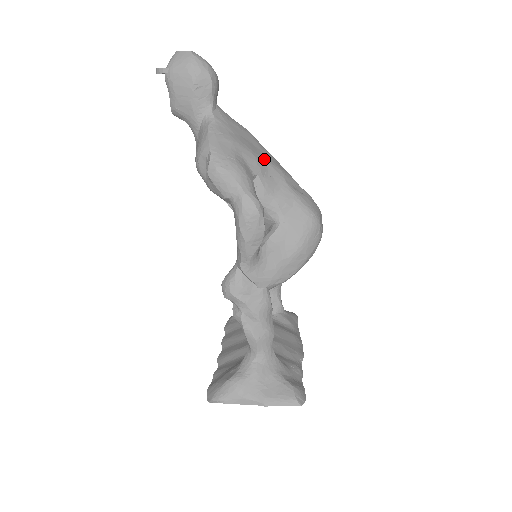
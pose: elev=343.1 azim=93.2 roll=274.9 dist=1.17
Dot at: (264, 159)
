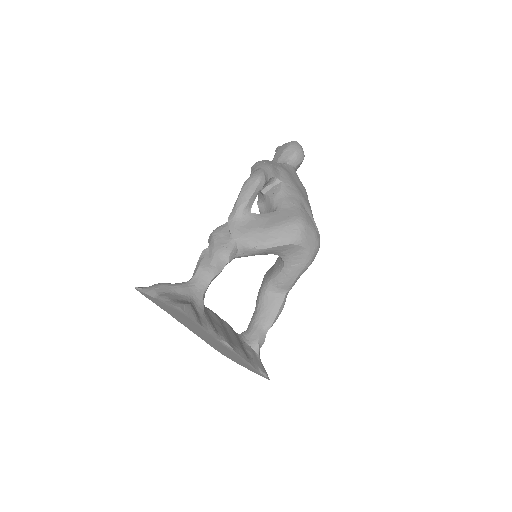
Dot at: (296, 186)
